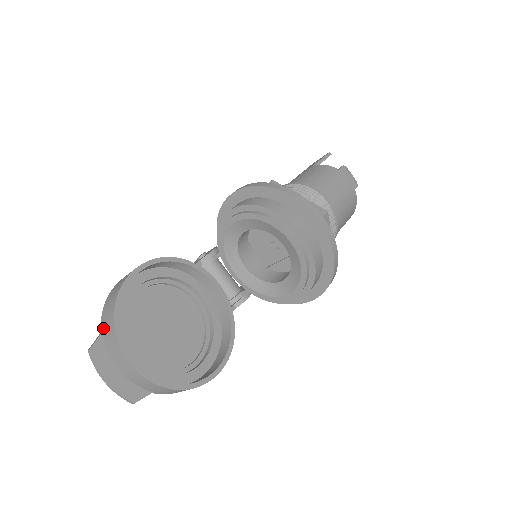
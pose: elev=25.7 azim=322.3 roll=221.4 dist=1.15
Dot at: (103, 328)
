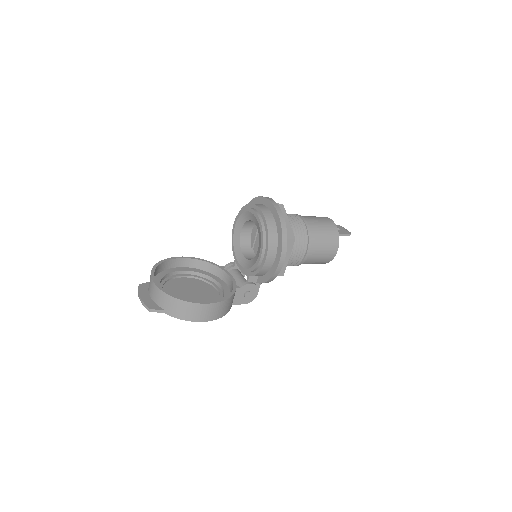
Dot at: occluded
